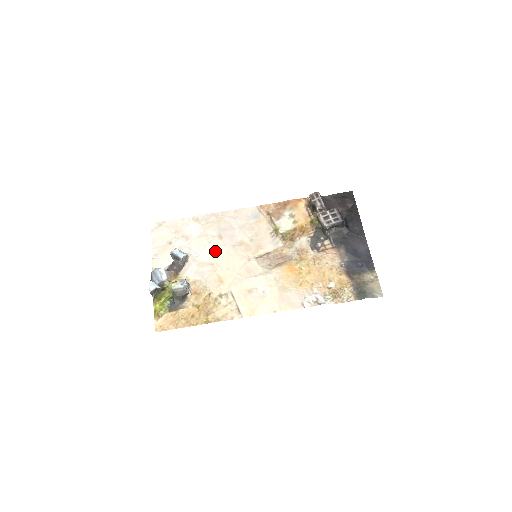
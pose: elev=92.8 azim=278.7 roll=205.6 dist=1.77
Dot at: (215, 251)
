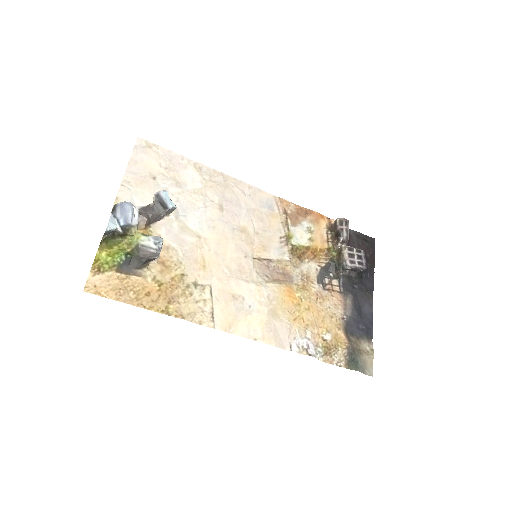
Dot at: (209, 222)
